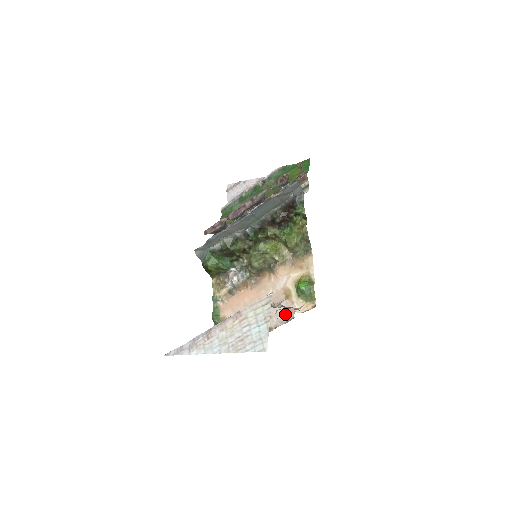
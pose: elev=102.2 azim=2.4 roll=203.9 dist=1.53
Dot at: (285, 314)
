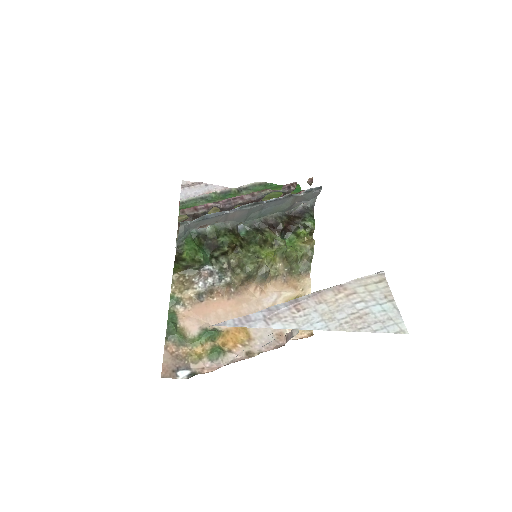
Dot at: (273, 338)
